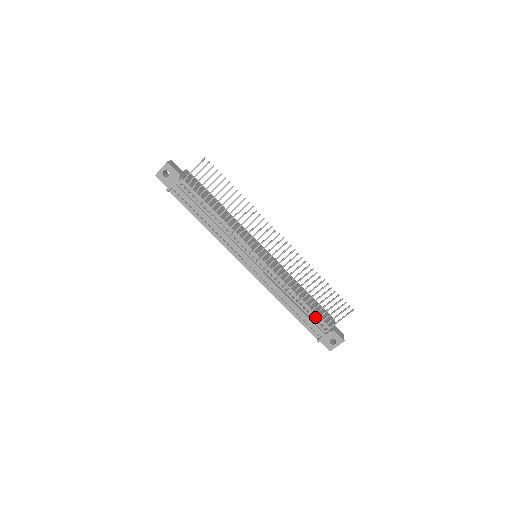
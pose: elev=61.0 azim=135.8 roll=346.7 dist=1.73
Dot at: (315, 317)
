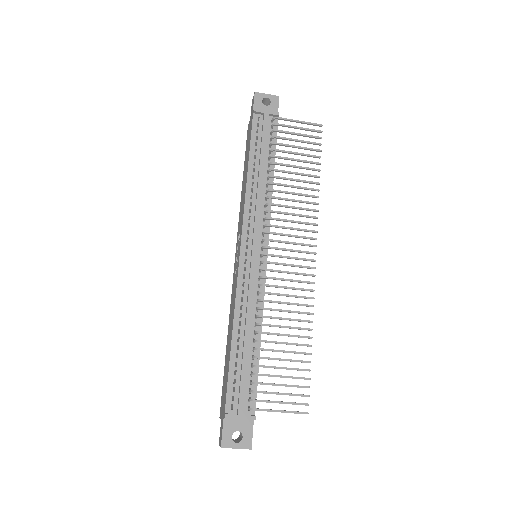
Dot at: (253, 381)
